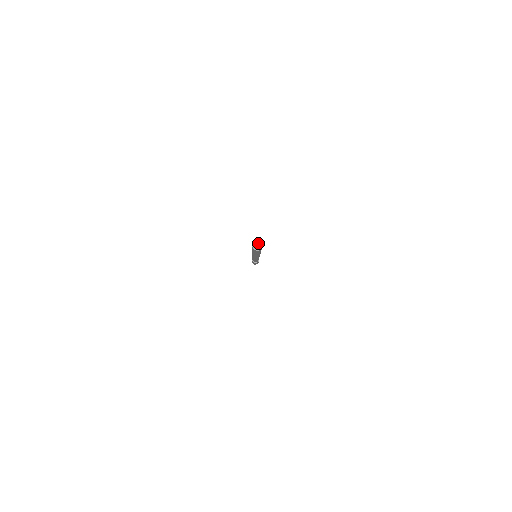
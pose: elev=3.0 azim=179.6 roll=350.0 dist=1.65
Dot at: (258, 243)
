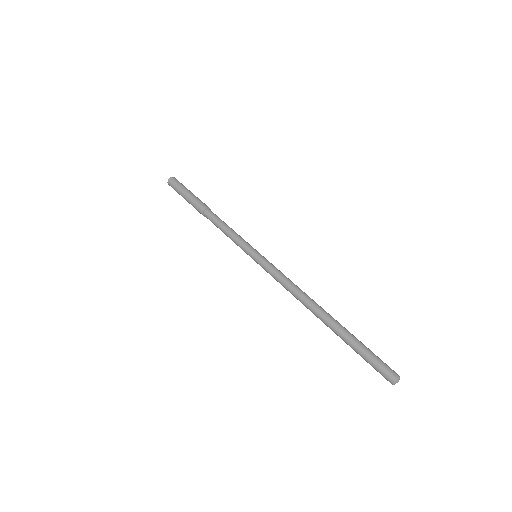
Dot at: (398, 380)
